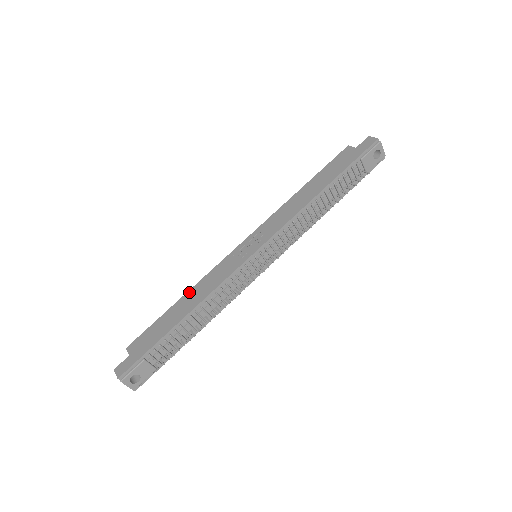
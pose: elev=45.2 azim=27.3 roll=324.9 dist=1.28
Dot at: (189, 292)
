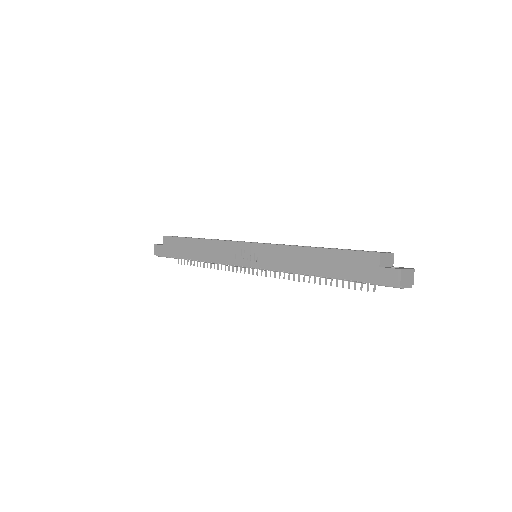
Dot at: (203, 241)
